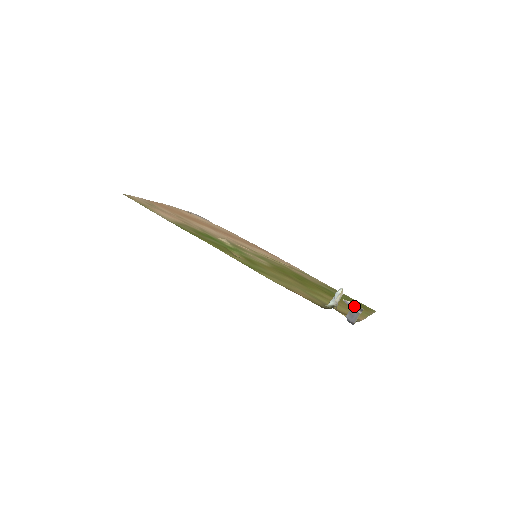
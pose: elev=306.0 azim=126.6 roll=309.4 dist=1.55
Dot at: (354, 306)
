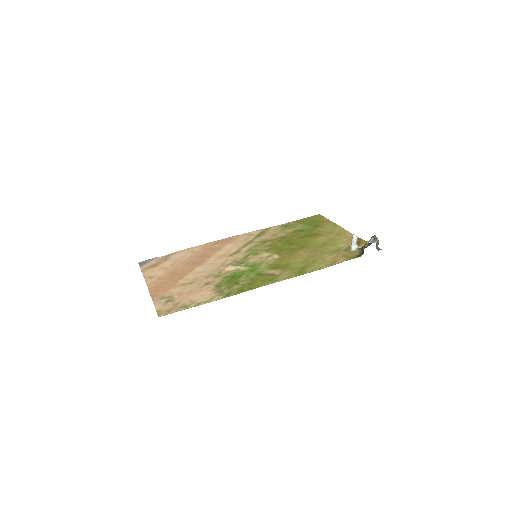
Dot at: (374, 239)
